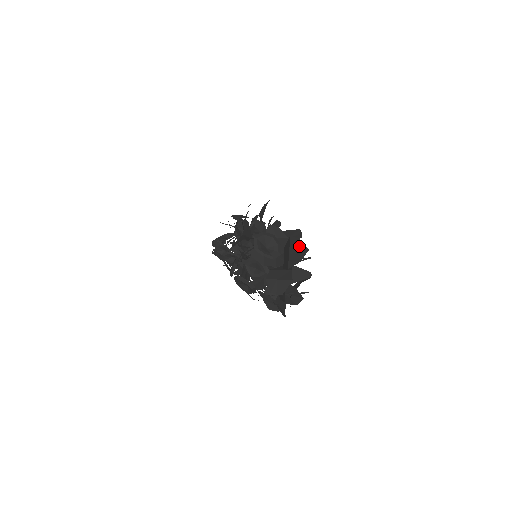
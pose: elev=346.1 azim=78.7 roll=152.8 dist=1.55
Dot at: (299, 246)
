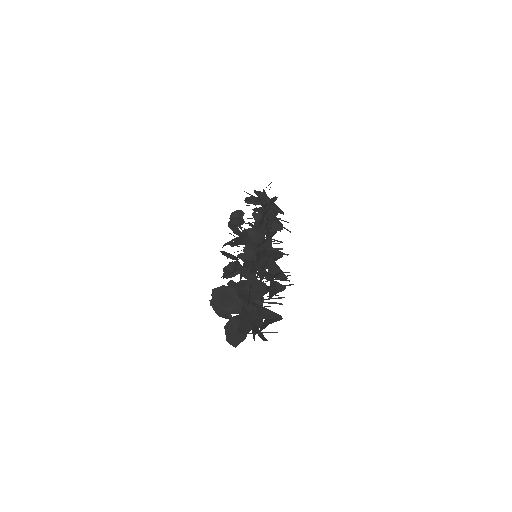
Dot at: (247, 319)
